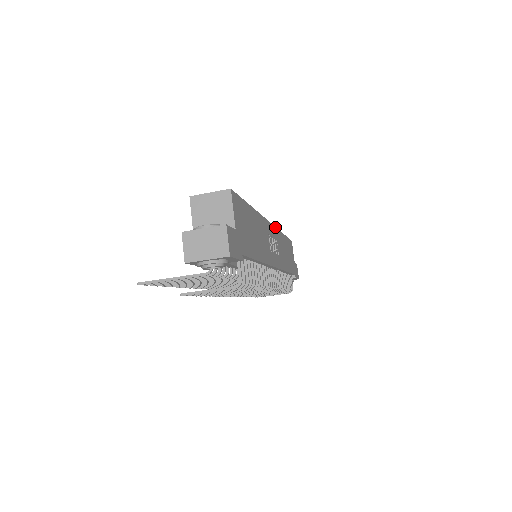
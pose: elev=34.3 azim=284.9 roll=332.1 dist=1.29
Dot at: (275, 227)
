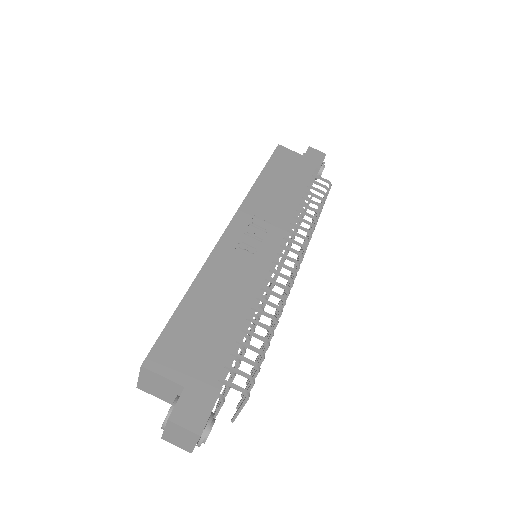
Dot at: (239, 208)
